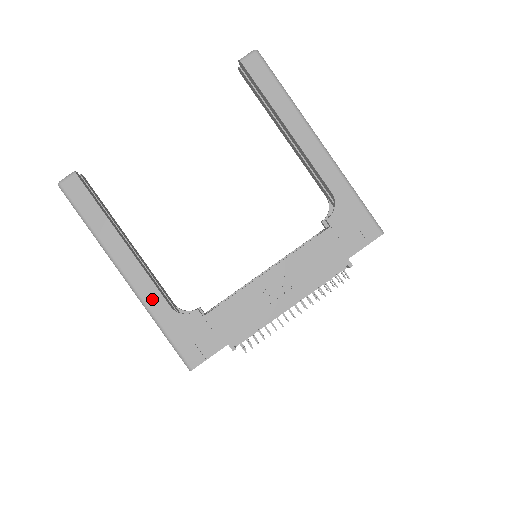
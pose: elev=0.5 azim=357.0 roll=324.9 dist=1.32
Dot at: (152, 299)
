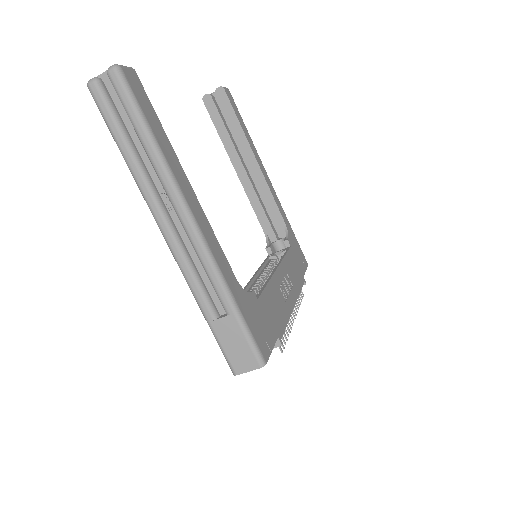
Dot at: (222, 262)
